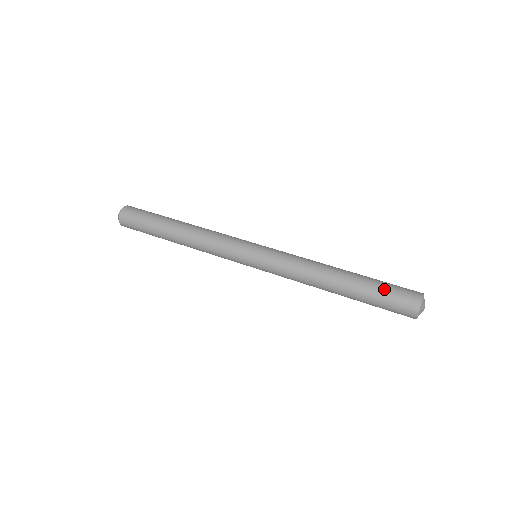
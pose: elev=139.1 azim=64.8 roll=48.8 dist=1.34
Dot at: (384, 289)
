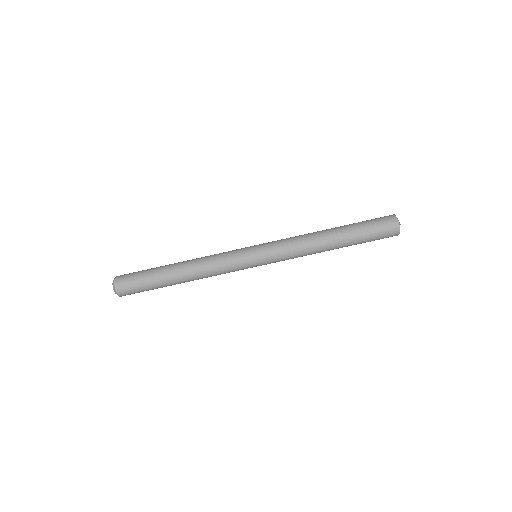
Dot at: (370, 240)
